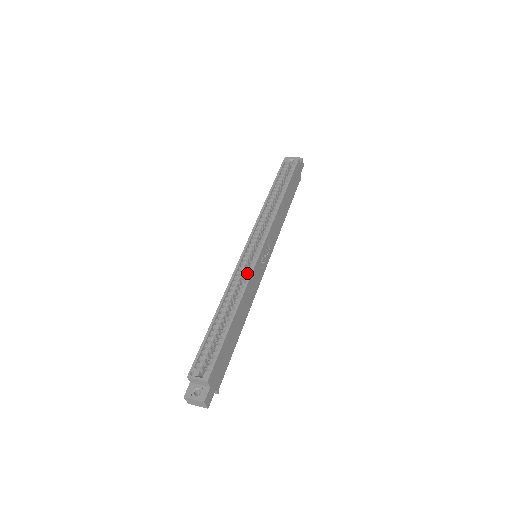
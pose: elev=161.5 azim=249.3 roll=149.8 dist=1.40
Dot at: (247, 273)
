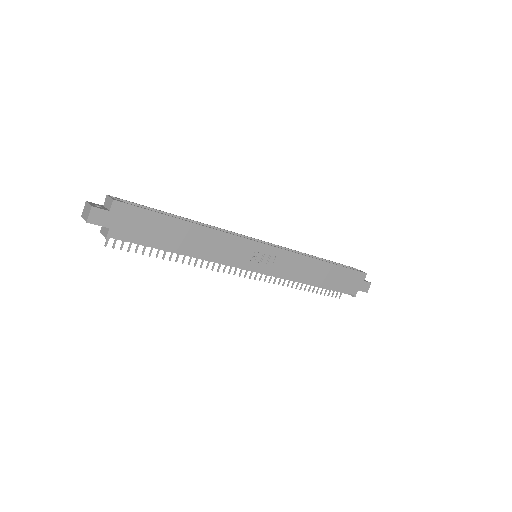
Dot at: occluded
